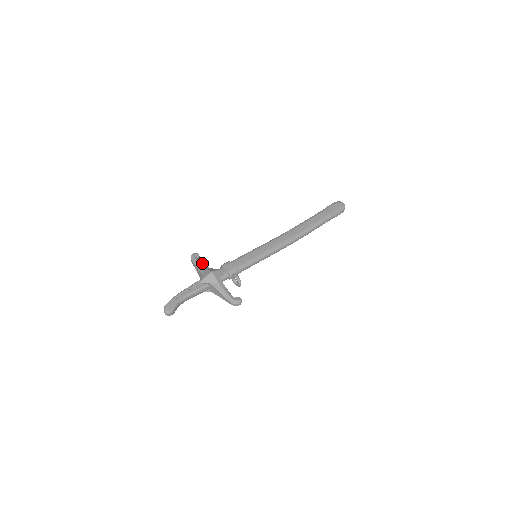
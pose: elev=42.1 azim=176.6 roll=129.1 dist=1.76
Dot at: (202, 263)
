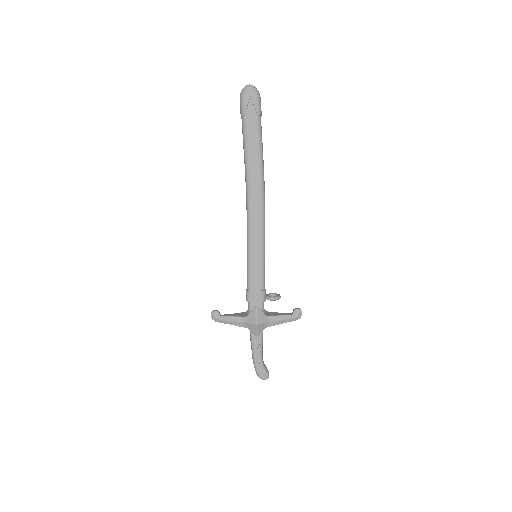
Dot at: (232, 318)
